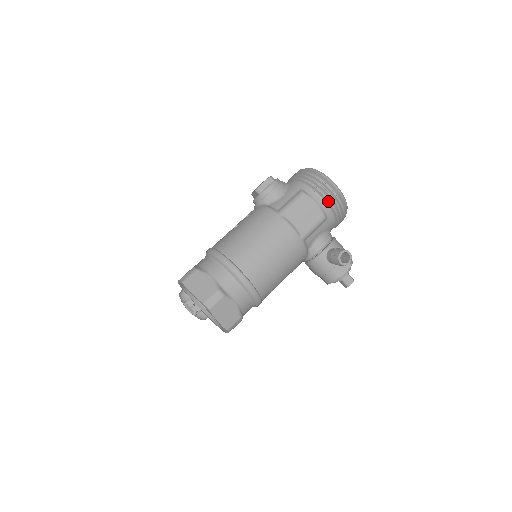
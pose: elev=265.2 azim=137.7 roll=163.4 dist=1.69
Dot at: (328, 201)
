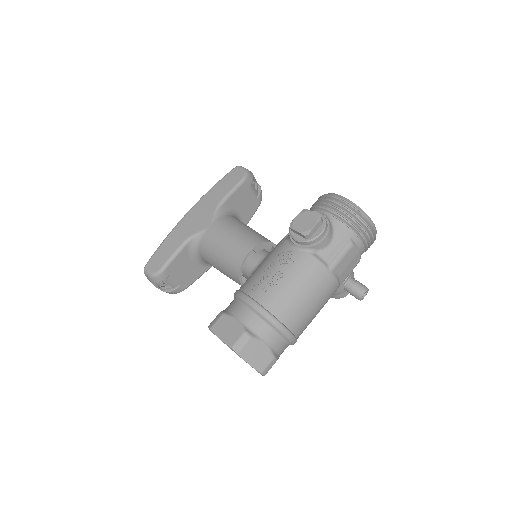
Dot at: (367, 247)
